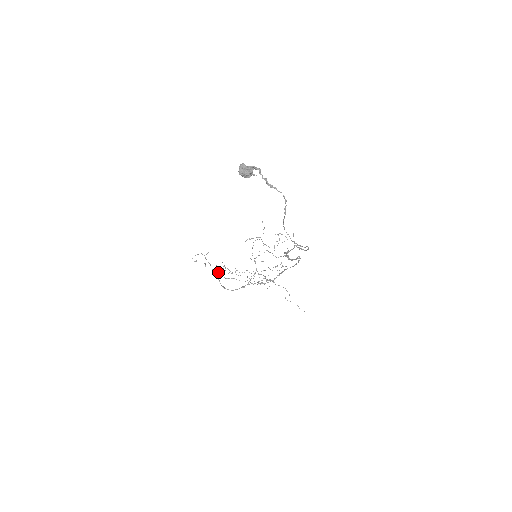
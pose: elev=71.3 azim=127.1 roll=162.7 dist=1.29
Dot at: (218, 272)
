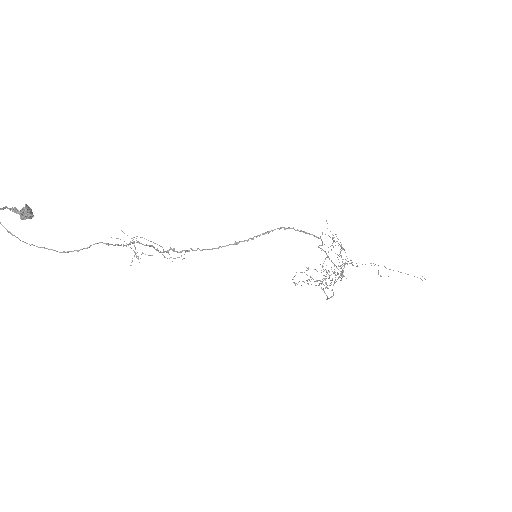
Dot at: occluded
